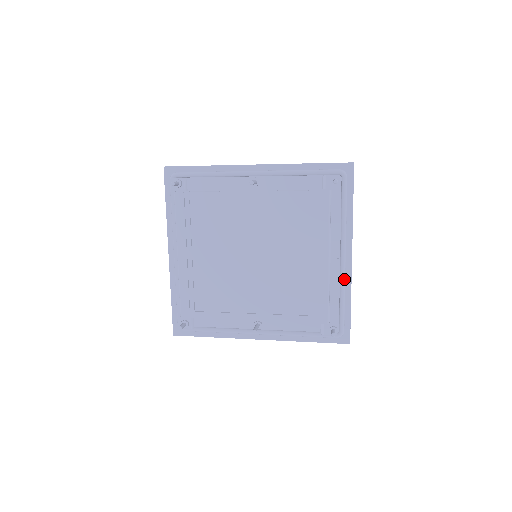
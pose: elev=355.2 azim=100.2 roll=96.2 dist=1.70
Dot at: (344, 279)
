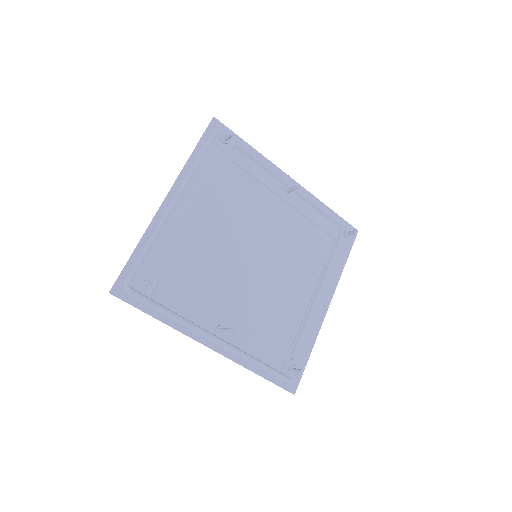
Dot at: (317, 323)
